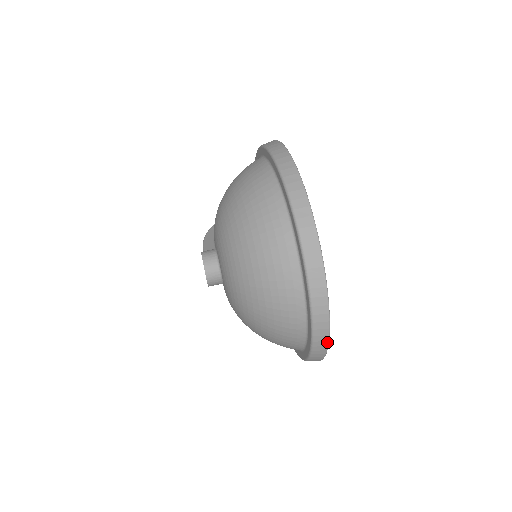
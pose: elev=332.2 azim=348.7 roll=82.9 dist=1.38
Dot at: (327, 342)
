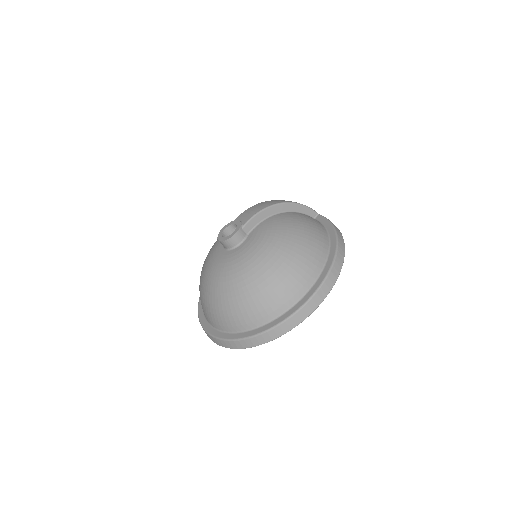
Dot at: occluded
